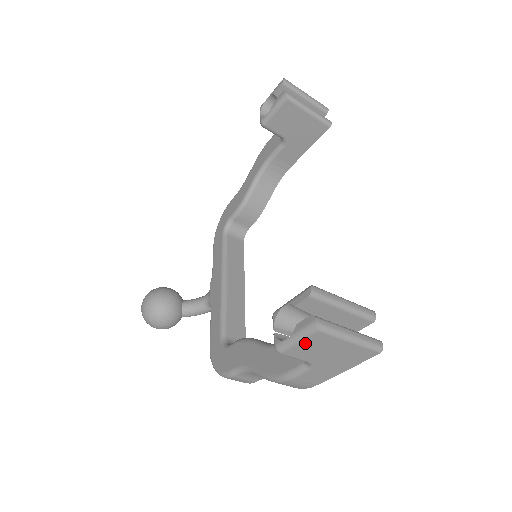
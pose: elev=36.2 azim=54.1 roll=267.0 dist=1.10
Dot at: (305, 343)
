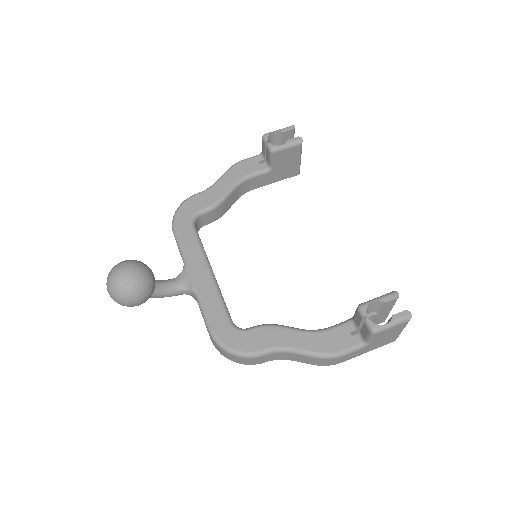
Dot at: (393, 328)
